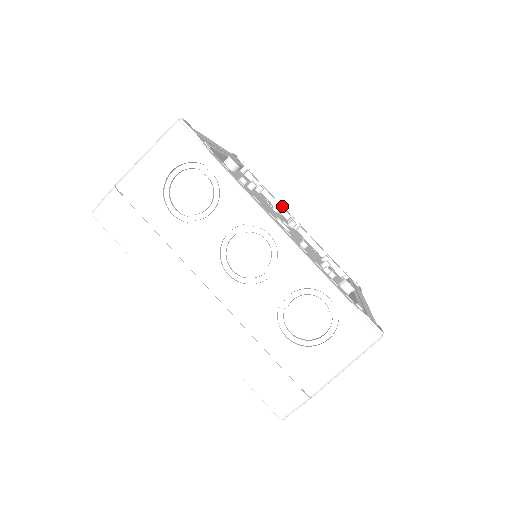
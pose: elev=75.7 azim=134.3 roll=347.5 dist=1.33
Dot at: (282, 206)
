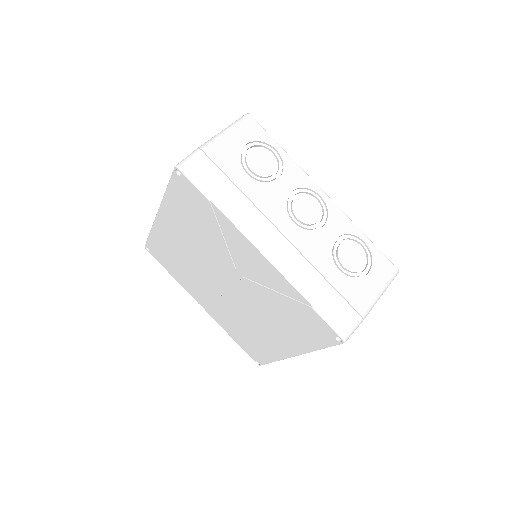
Dot at: occluded
